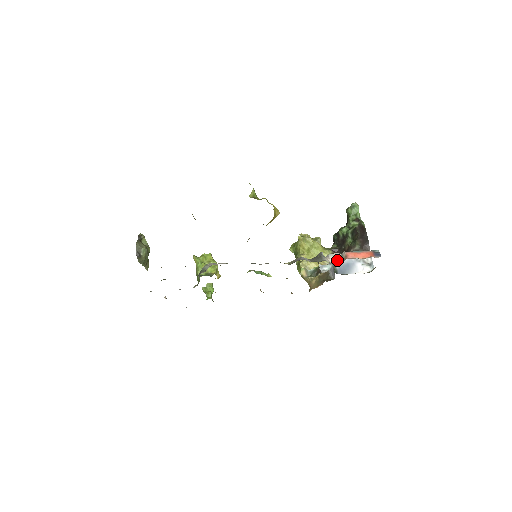
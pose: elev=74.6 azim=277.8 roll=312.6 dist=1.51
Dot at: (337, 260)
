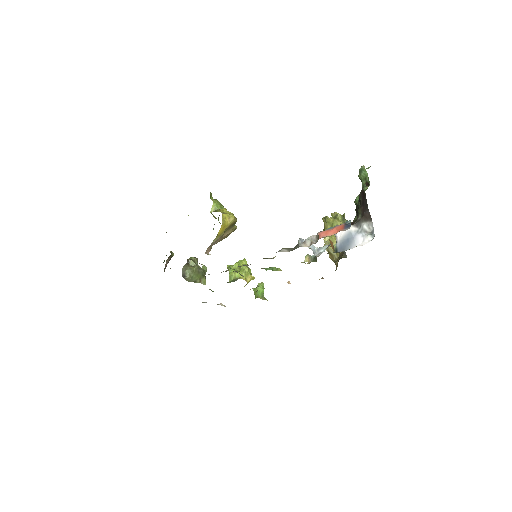
Dot at: (312, 243)
